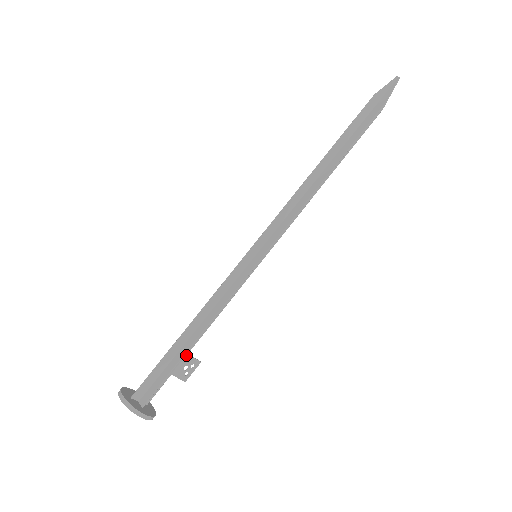
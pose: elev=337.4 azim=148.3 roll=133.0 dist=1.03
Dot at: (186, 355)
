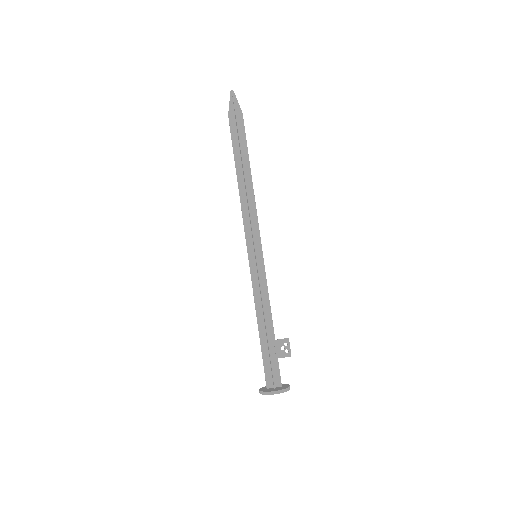
Dot at: (274, 341)
